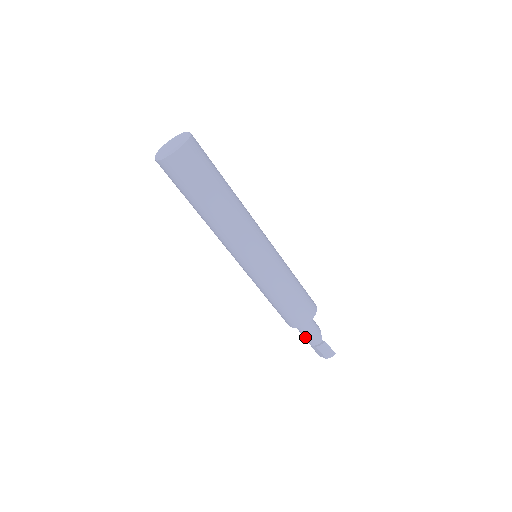
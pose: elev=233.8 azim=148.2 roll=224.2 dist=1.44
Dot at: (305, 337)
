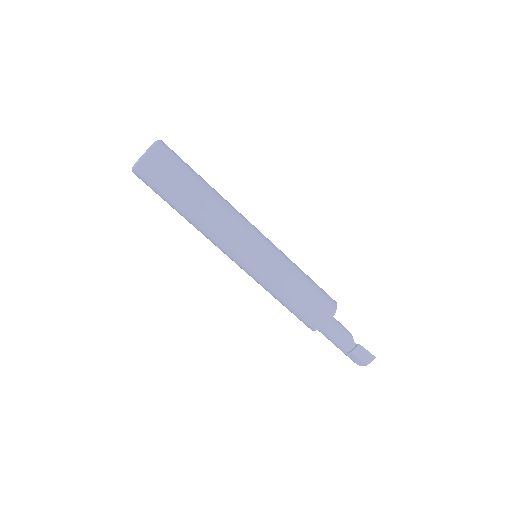
Dot at: (335, 344)
